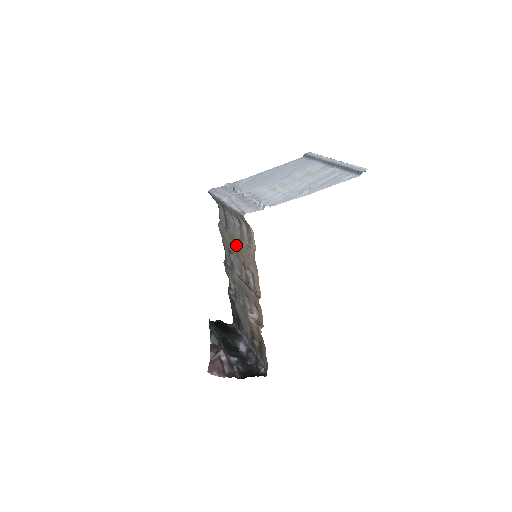
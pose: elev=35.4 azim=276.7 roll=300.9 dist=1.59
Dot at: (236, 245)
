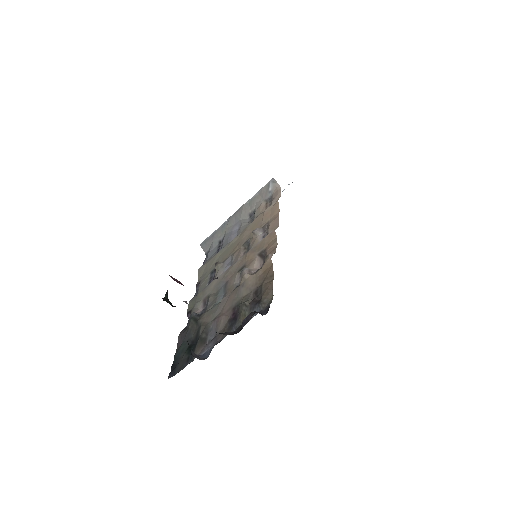
Dot at: (235, 242)
